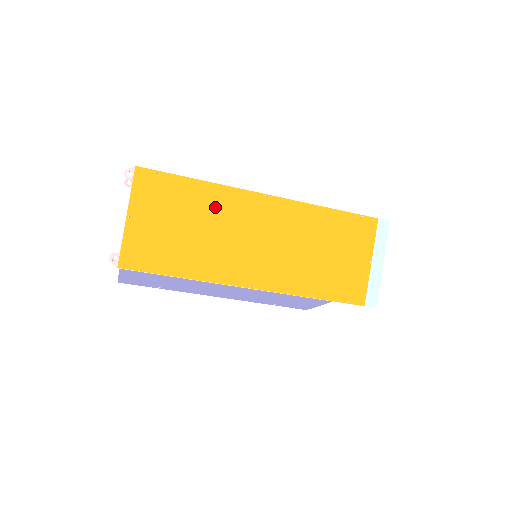
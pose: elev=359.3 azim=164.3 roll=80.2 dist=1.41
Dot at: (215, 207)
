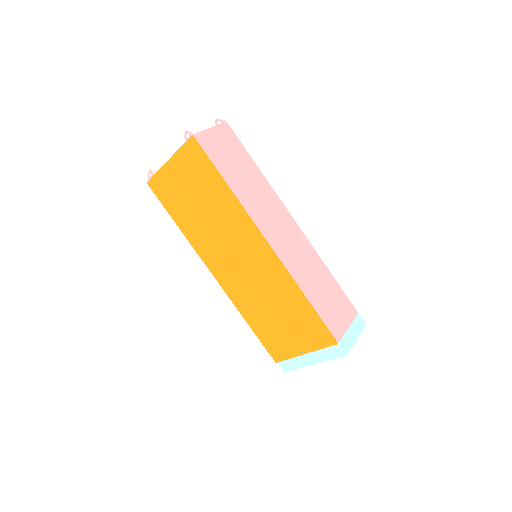
Dot at: (225, 213)
